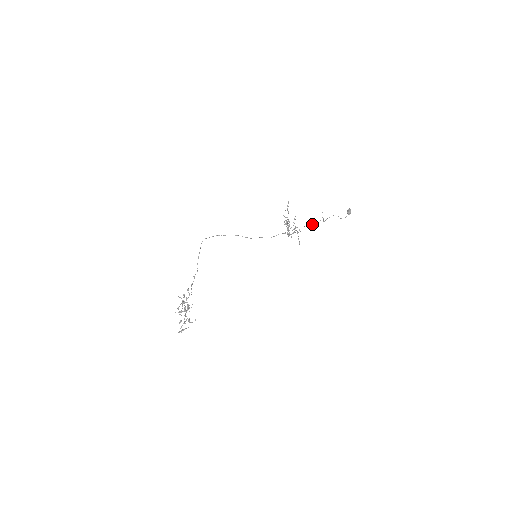
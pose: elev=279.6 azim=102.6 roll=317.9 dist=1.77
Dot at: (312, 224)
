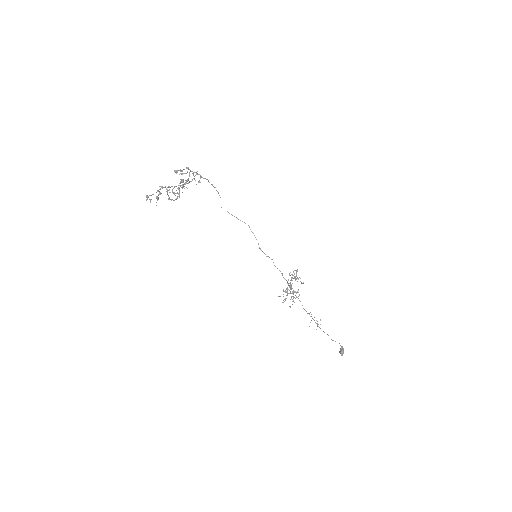
Dot at: (308, 313)
